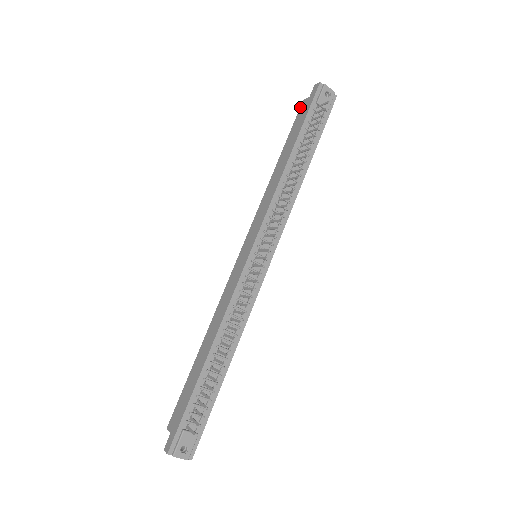
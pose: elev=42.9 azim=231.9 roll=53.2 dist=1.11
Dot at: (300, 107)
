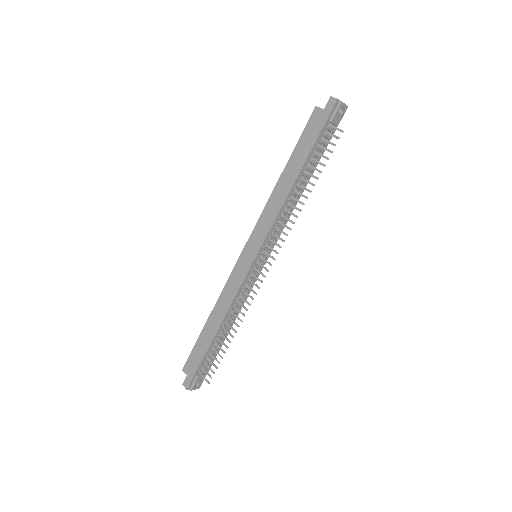
Dot at: (312, 114)
